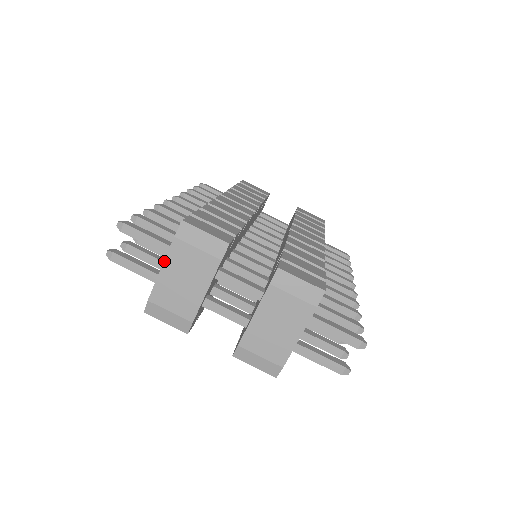
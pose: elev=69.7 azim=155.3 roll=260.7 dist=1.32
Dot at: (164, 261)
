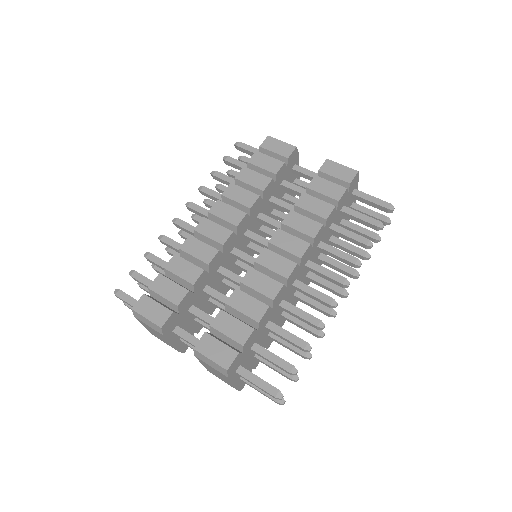
Dot at: occluded
